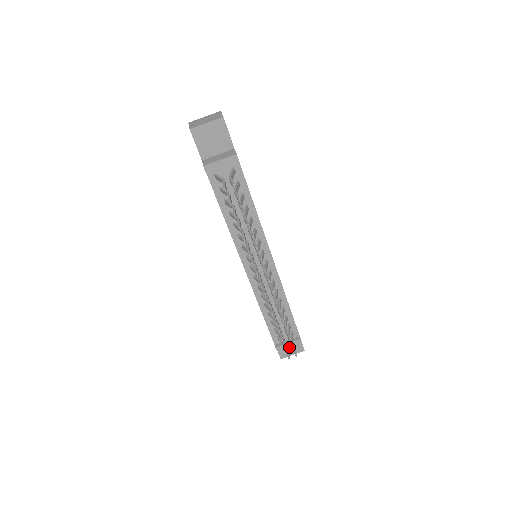
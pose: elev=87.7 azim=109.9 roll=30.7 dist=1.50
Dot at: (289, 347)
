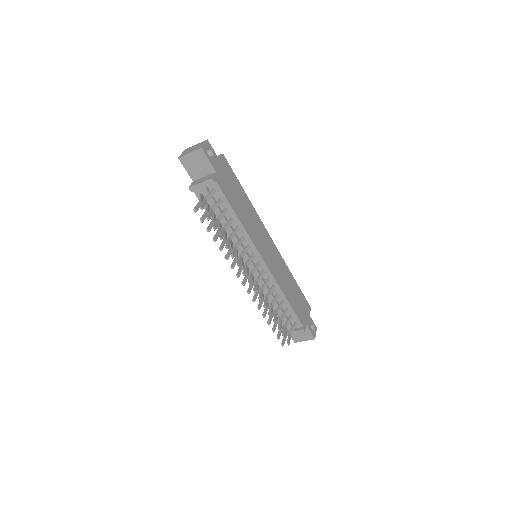
Dot at: (300, 334)
